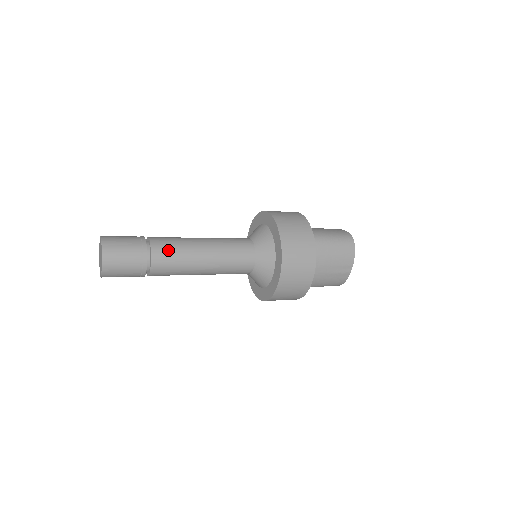
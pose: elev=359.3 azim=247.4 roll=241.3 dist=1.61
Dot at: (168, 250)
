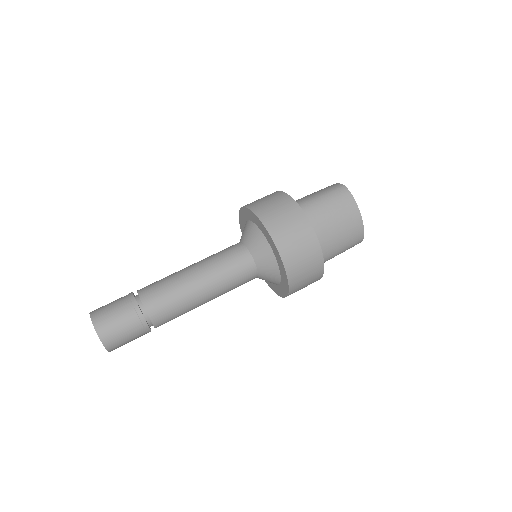
Dot at: occluded
